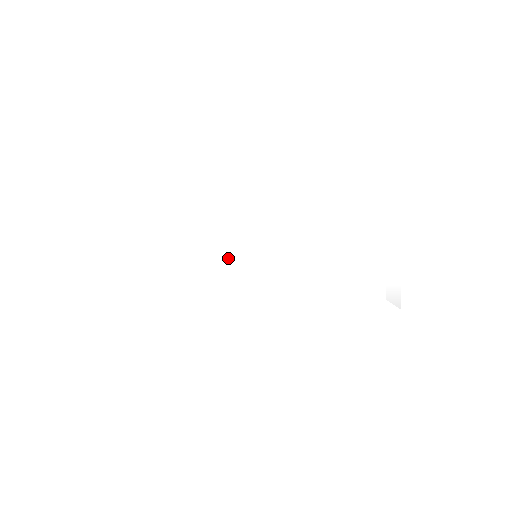
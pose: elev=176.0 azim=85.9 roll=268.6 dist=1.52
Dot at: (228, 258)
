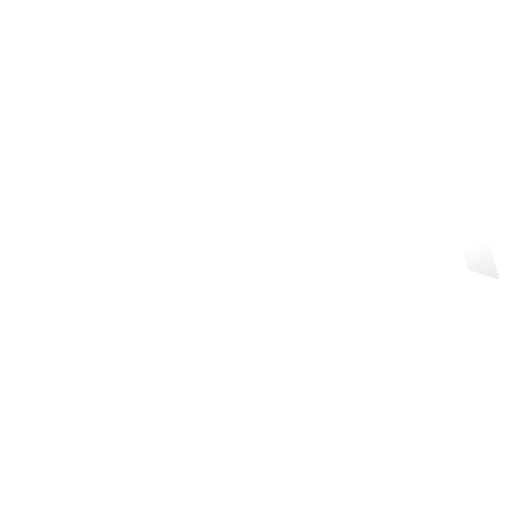
Dot at: (210, 269)
